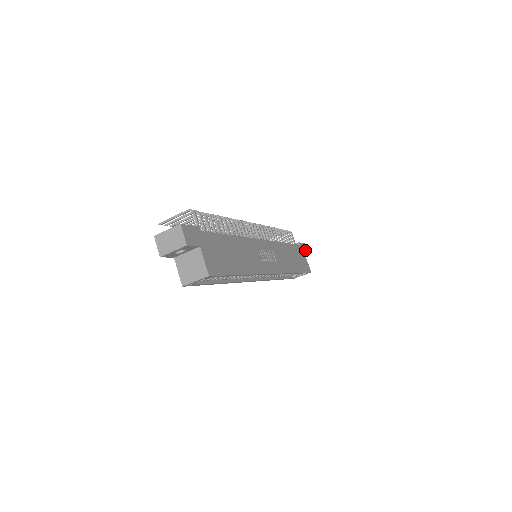
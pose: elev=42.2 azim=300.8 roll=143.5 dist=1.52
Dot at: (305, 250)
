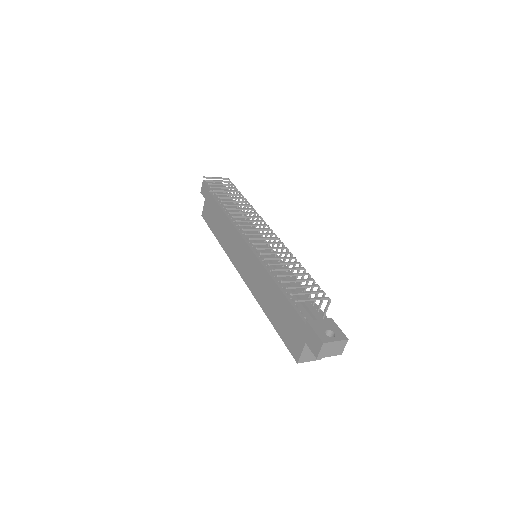
Dot at: occluded
